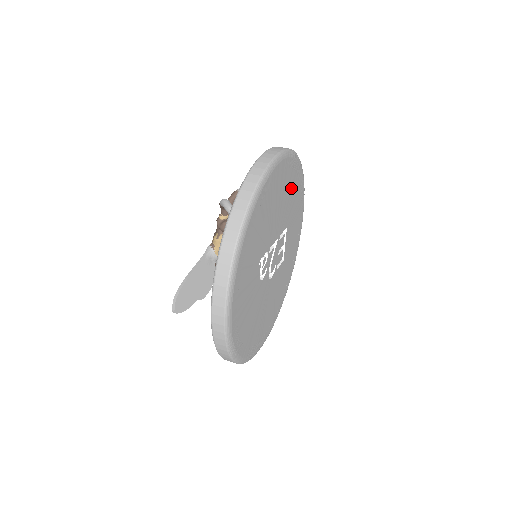
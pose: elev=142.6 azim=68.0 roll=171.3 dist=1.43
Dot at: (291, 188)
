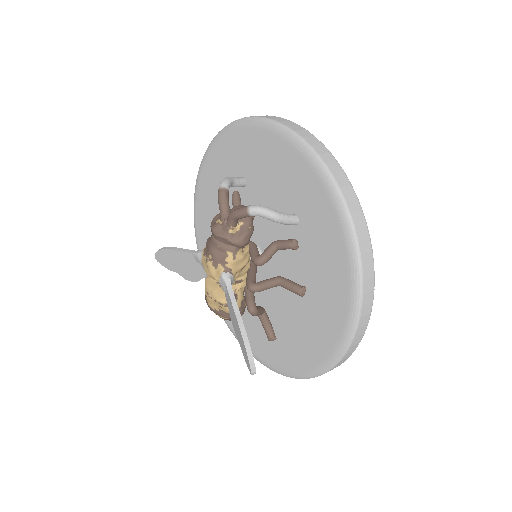
Dot at: occluded
